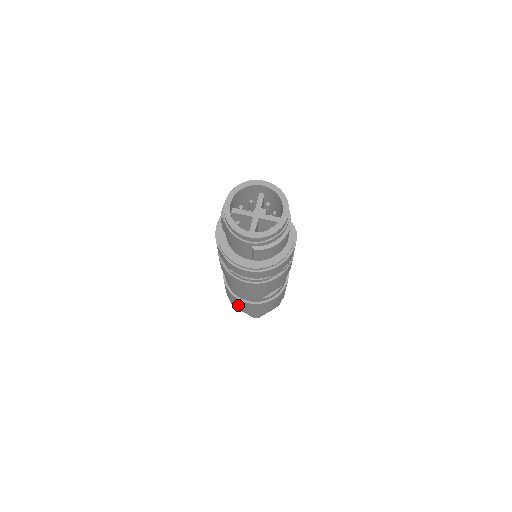
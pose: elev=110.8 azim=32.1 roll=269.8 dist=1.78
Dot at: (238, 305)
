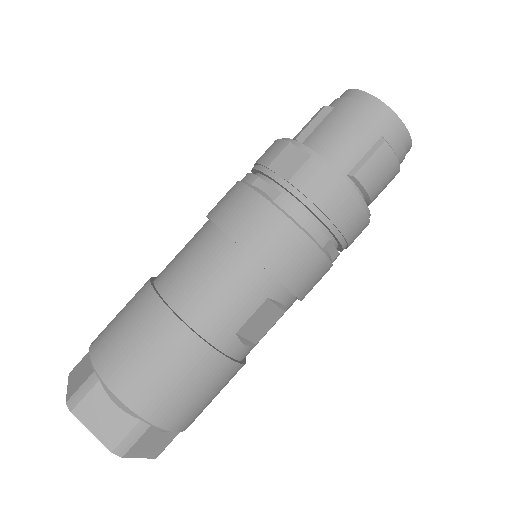
Dot at: (143, 362)
